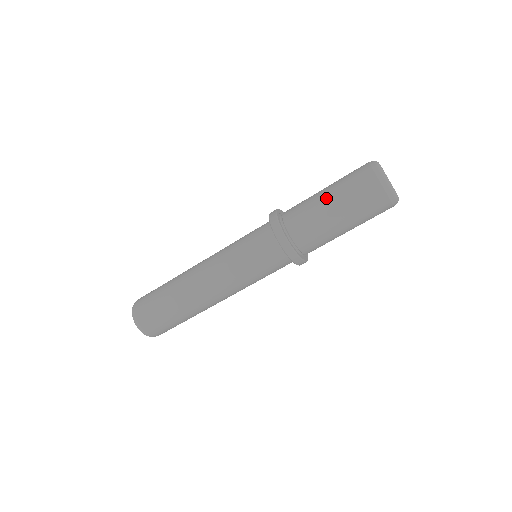
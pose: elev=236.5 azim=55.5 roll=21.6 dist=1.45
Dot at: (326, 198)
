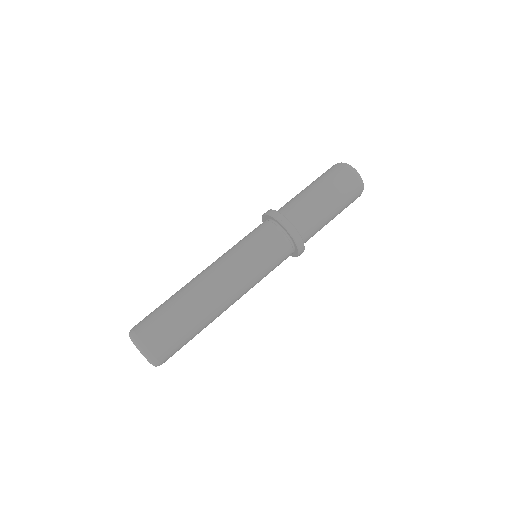
Dot at: occluded
